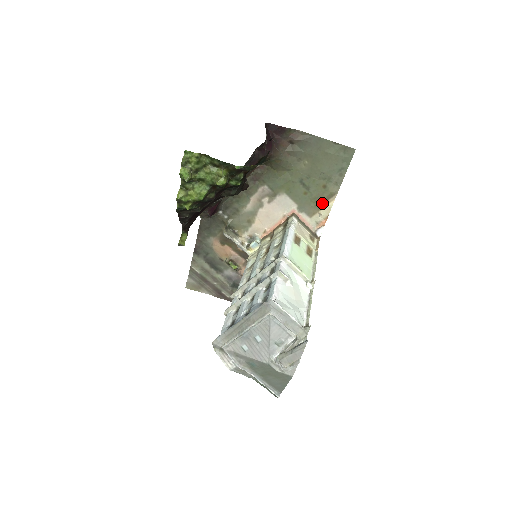
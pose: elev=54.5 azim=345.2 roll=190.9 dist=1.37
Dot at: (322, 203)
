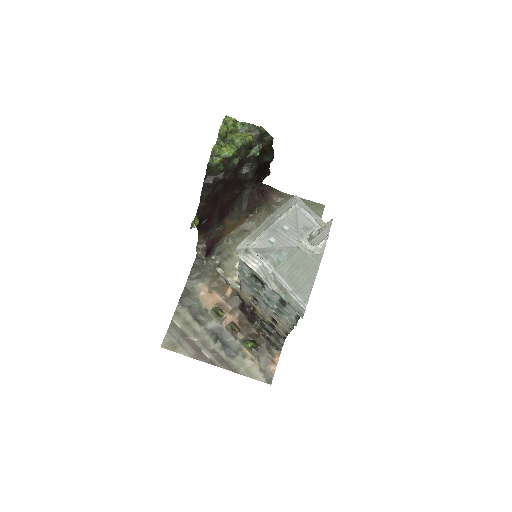
Dot at: occluded
